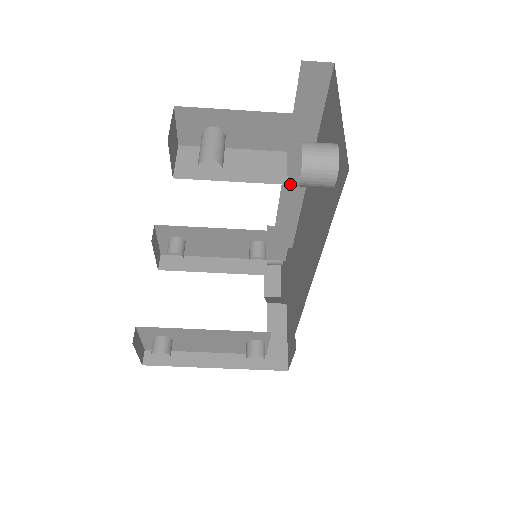
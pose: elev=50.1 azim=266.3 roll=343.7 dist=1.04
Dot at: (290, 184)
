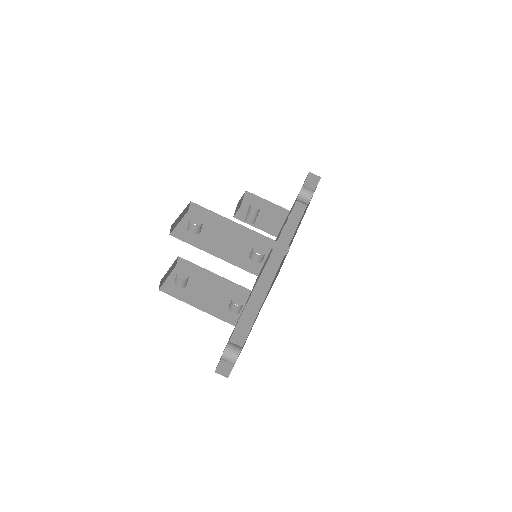
Dot at: (276, 254)
